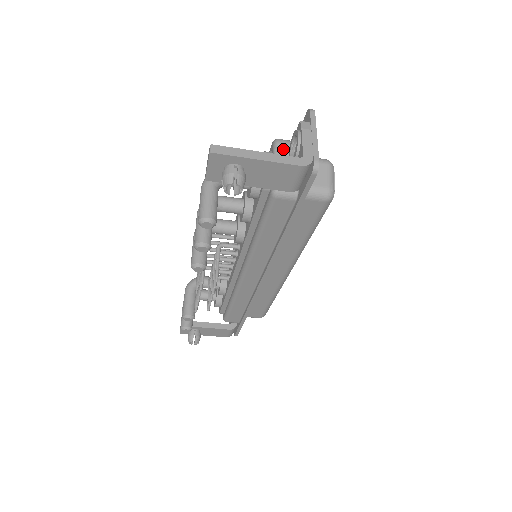
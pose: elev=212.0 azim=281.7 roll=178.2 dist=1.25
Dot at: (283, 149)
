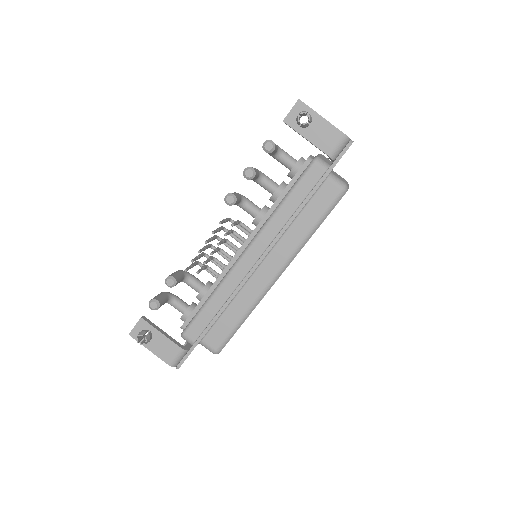
Dot at: (324, 156)
